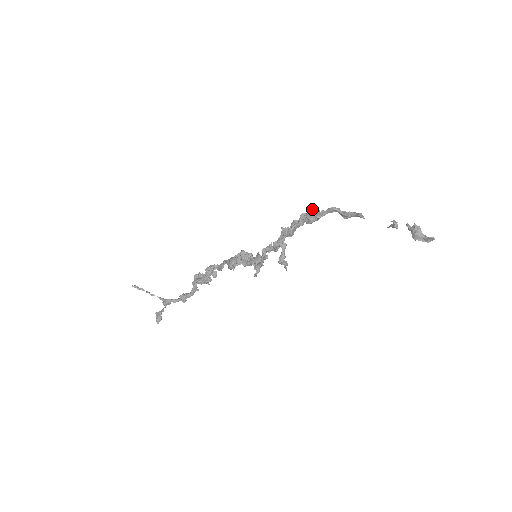
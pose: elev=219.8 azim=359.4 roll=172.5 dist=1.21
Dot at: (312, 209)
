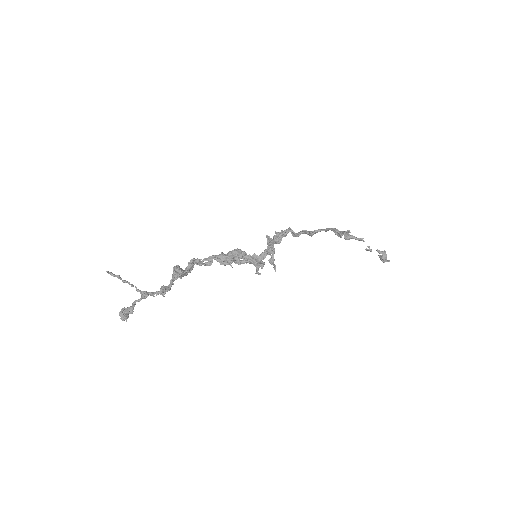
Dot at: (335, 228)
